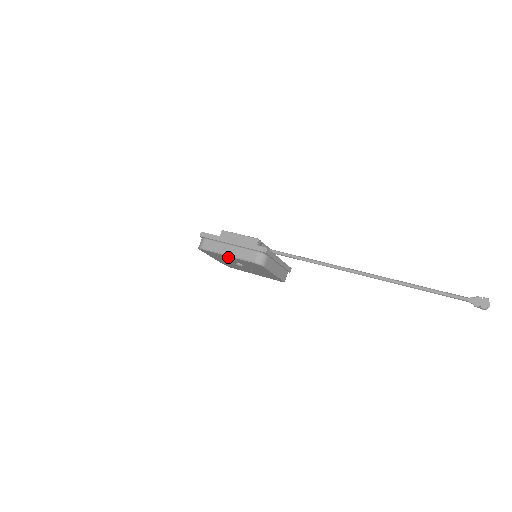
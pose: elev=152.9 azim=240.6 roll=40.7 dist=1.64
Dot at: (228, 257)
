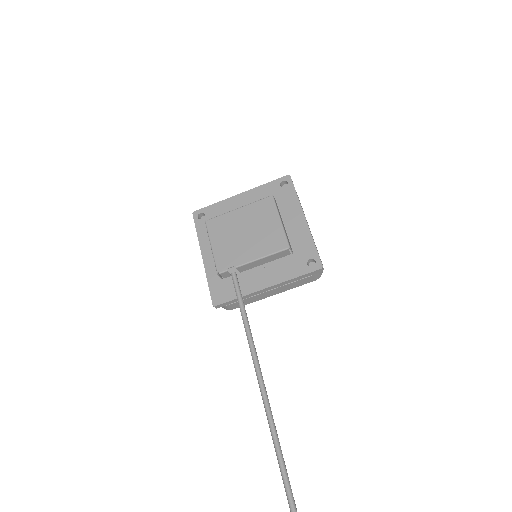
Dot at: occluded
